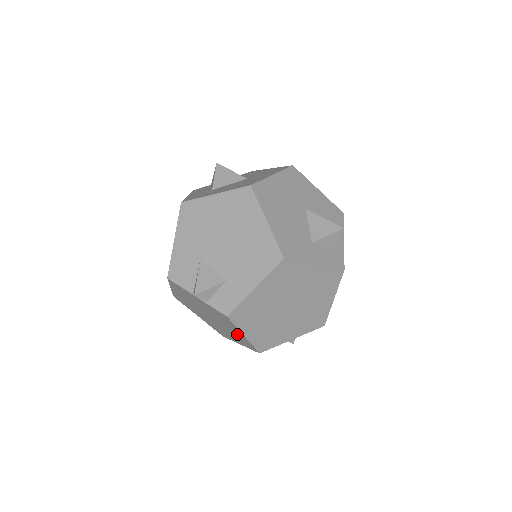
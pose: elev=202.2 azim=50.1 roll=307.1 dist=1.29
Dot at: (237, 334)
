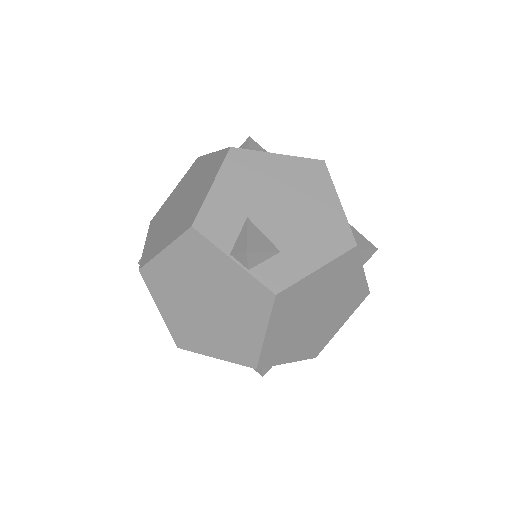
Dot at: (245, 333)
